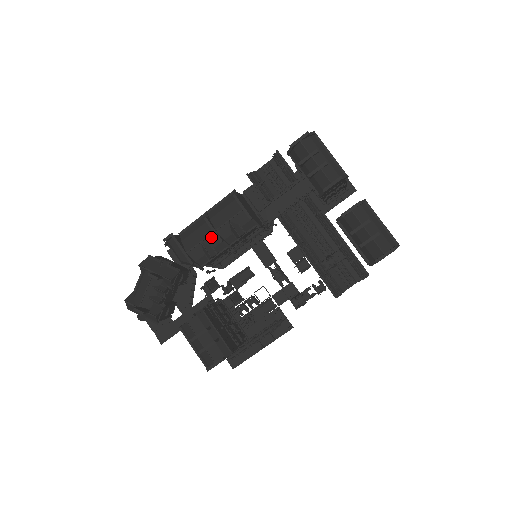
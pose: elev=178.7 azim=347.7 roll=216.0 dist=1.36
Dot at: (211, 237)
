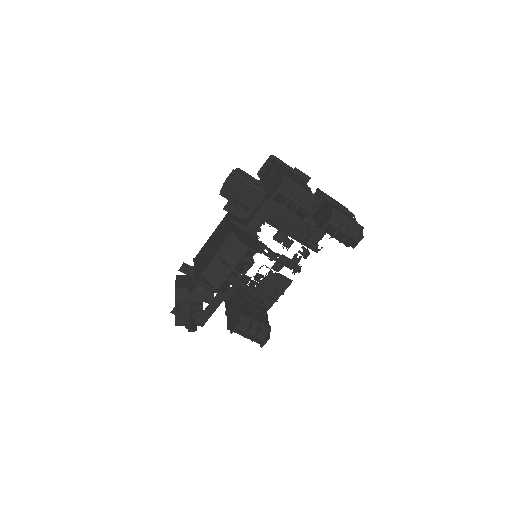
Dot at: (231, 273)
